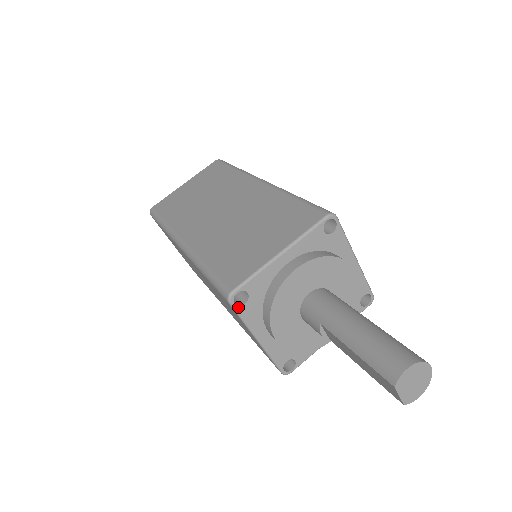
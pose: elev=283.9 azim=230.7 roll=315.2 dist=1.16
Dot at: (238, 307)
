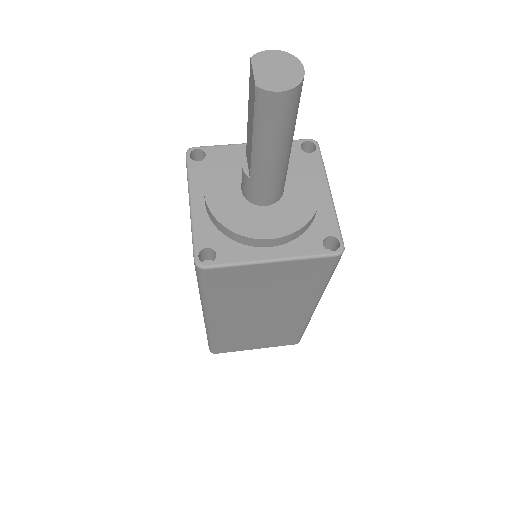
Dot at: (191, 161)
